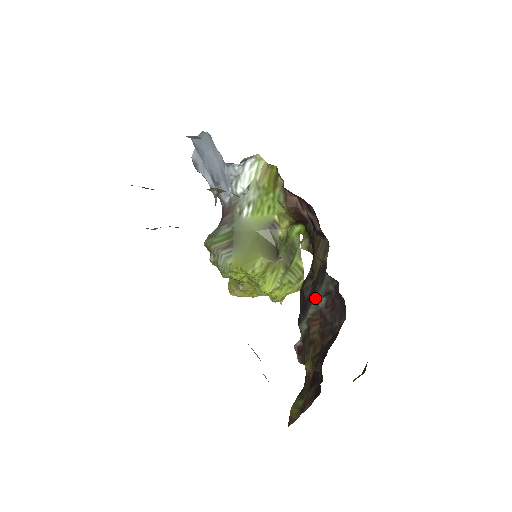
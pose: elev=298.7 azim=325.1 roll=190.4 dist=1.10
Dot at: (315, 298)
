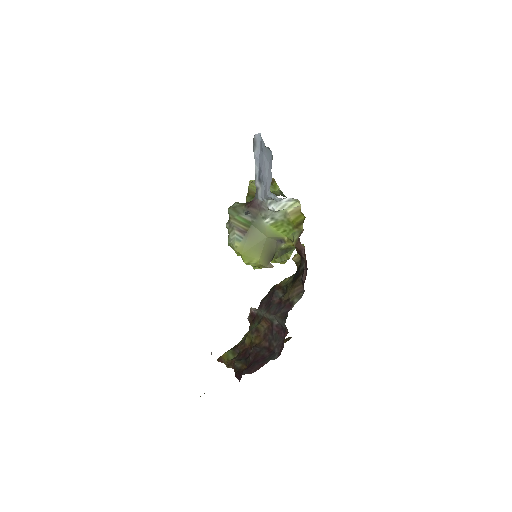
Dot at: (274, 316)
